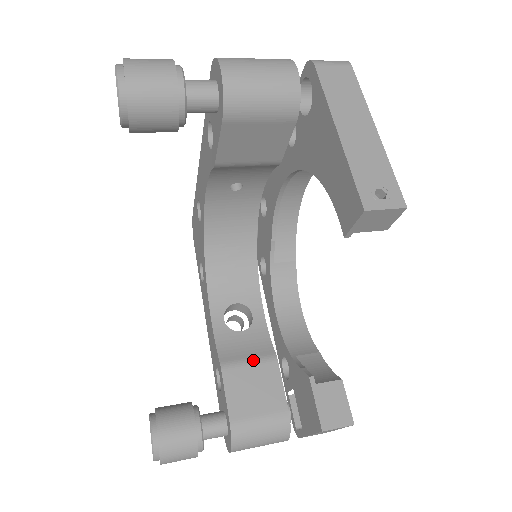
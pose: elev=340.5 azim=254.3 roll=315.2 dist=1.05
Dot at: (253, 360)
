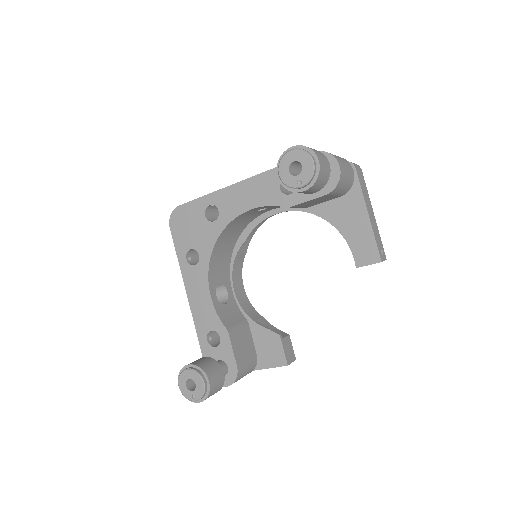
Dot at: (239, 325)
